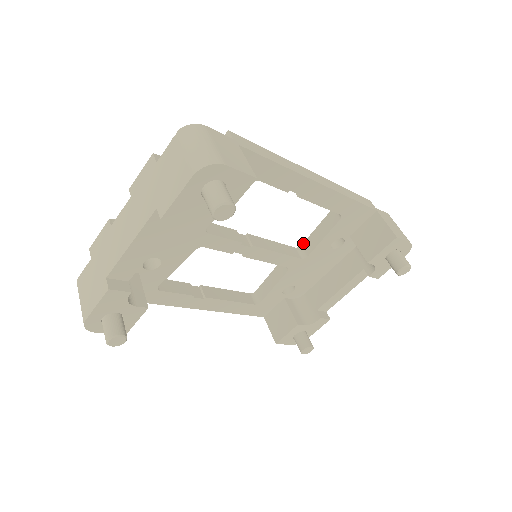
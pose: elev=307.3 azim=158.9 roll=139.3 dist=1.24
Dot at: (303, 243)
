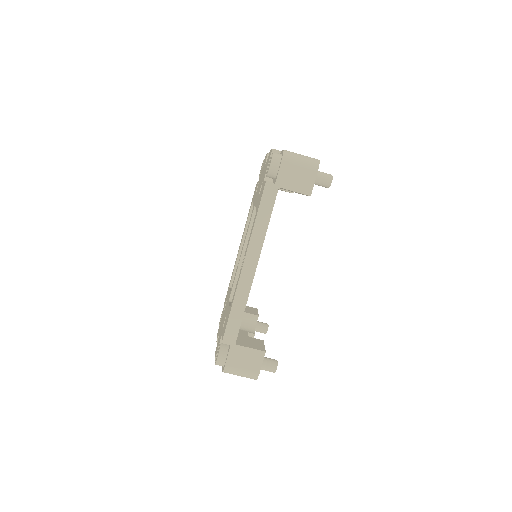
Dot at: occluded
